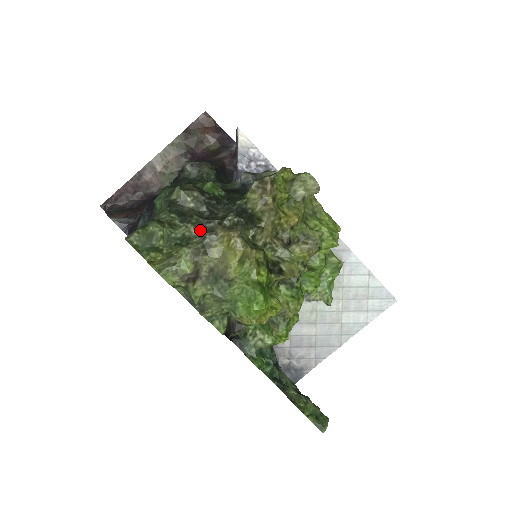
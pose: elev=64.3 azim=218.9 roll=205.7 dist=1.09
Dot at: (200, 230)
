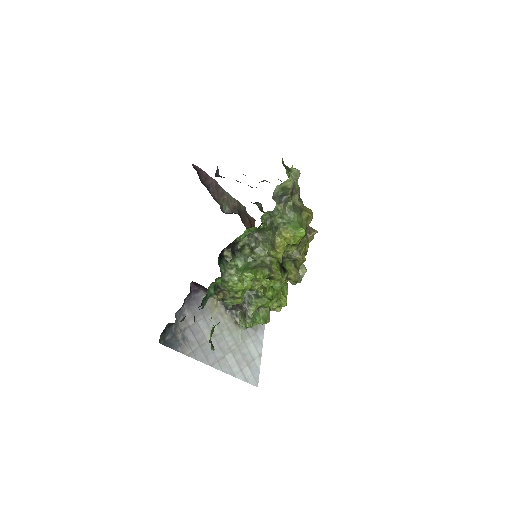
Dot at: occluded
